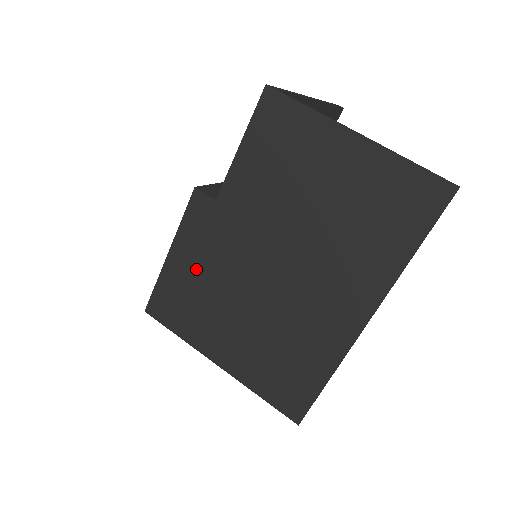
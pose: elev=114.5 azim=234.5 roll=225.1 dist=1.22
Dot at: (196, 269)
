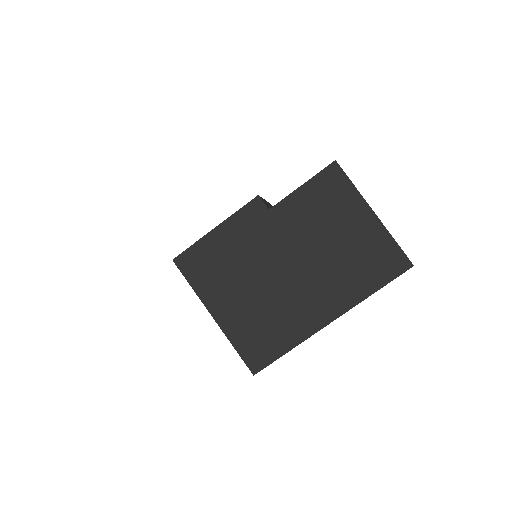
Dot at: (231, 247)
